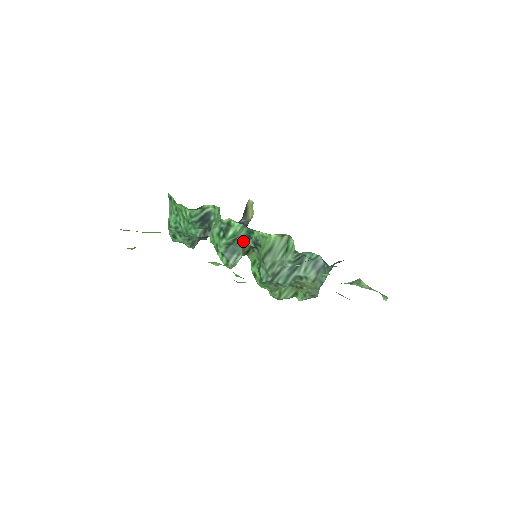
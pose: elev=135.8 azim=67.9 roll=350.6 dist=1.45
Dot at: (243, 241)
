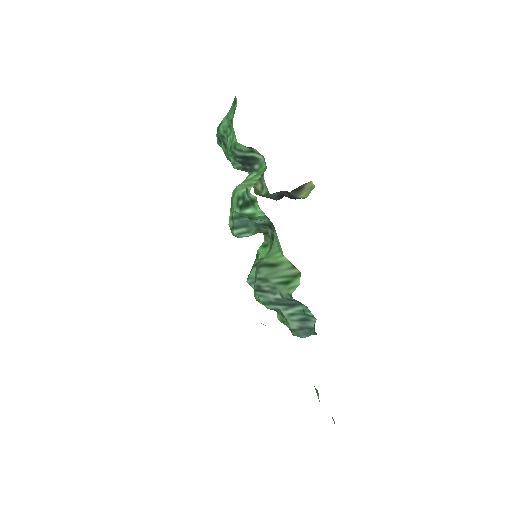
Dot at: (262, 224)
